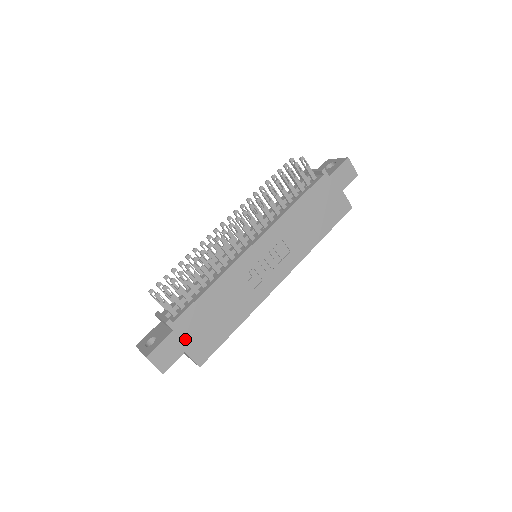
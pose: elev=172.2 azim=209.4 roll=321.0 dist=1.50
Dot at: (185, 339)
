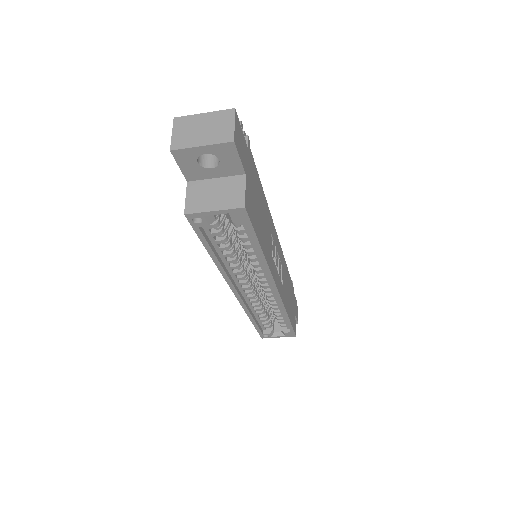
Dot at: (248, 170)
